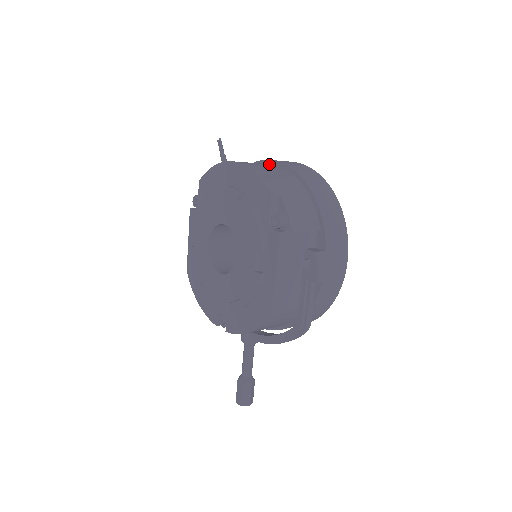
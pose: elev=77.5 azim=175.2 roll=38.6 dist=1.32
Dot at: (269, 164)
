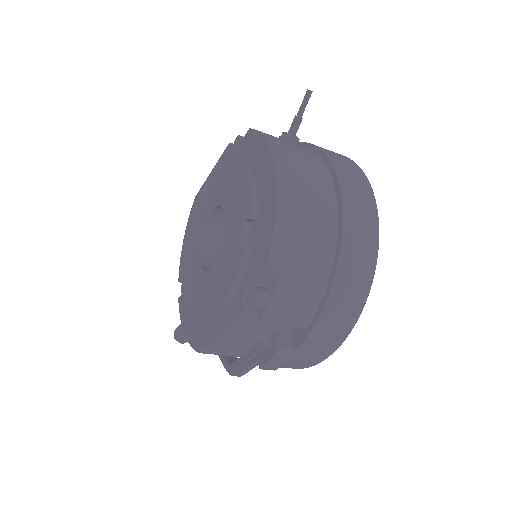
Dot at: (329, 190)
